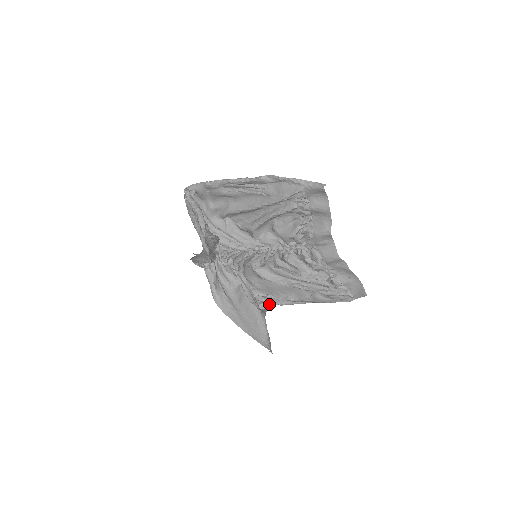
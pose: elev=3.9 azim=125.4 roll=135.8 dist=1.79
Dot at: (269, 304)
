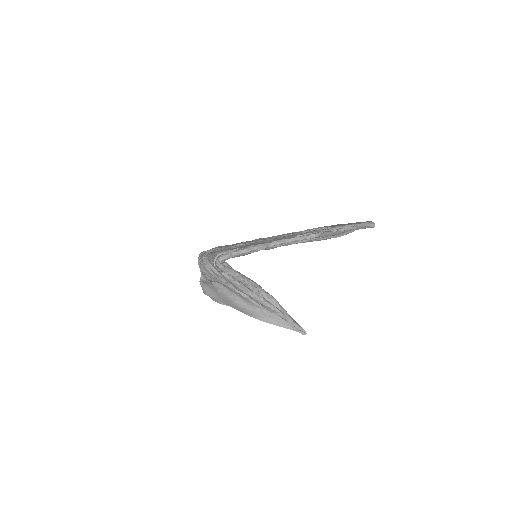
Dot at: occluded
